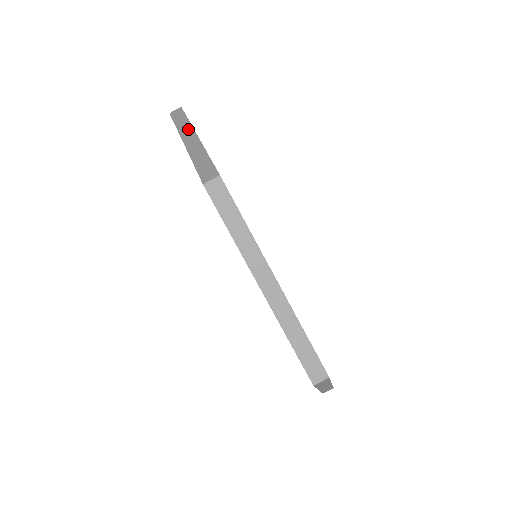
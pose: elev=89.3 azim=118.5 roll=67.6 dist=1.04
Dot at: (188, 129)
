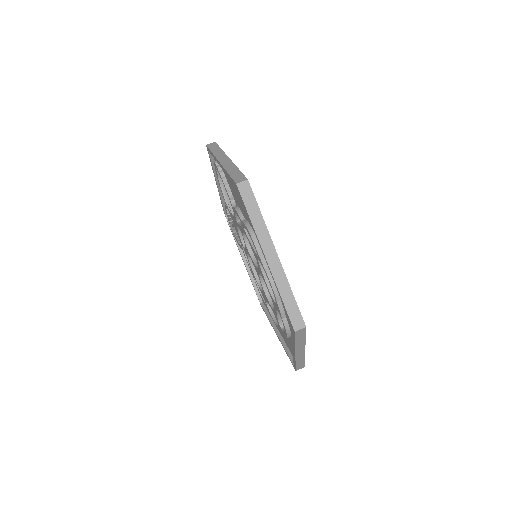
Dot at: (222, 154)
